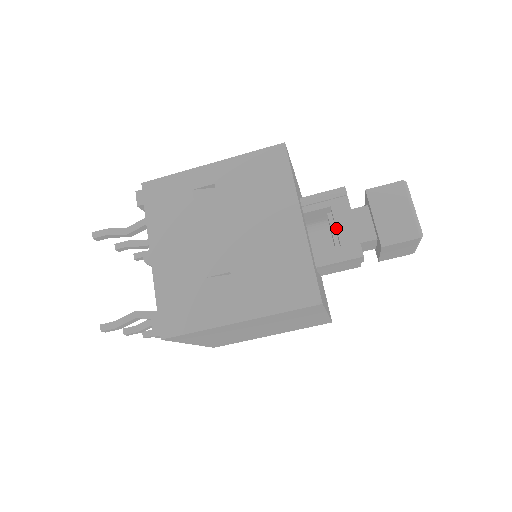
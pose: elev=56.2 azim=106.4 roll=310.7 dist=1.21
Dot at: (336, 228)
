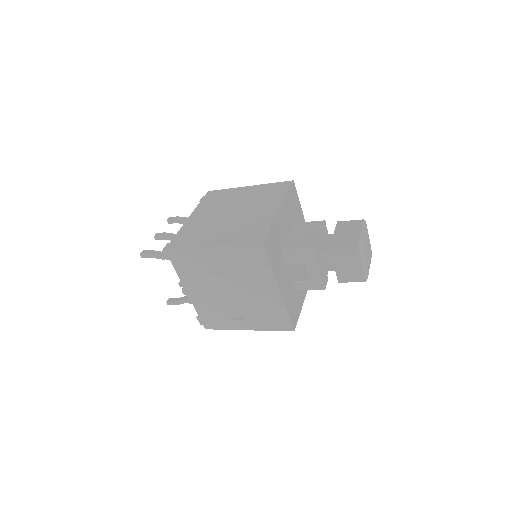
Dot at: (307, 270)
